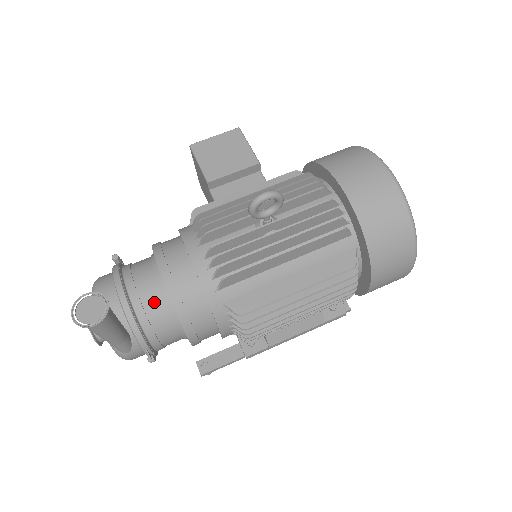
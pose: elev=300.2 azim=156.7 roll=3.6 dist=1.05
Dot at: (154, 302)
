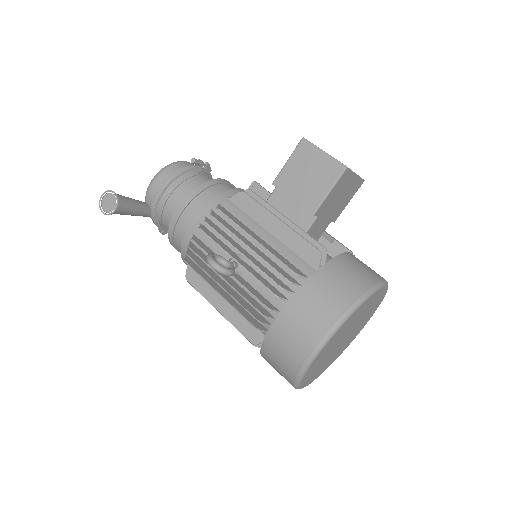
Dot at: (168, 218)
